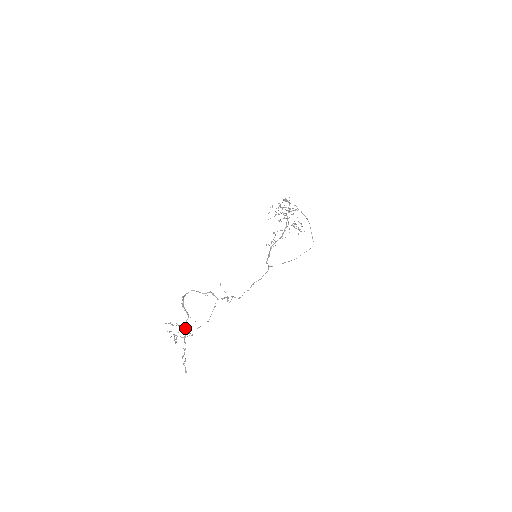
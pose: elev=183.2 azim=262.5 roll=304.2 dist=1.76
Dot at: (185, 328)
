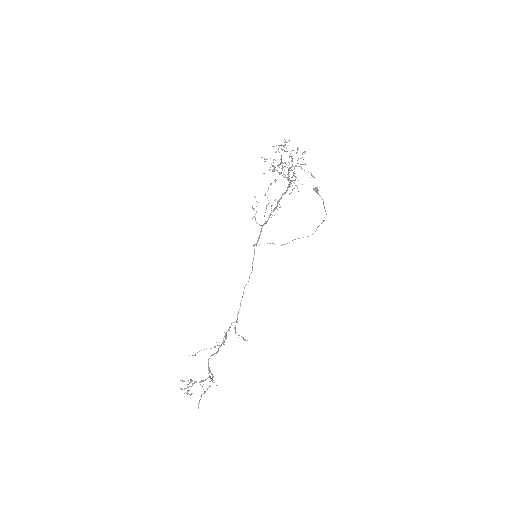
Dot at: occluded
